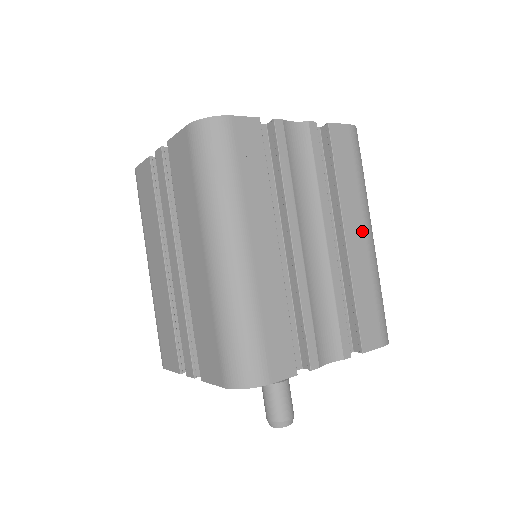
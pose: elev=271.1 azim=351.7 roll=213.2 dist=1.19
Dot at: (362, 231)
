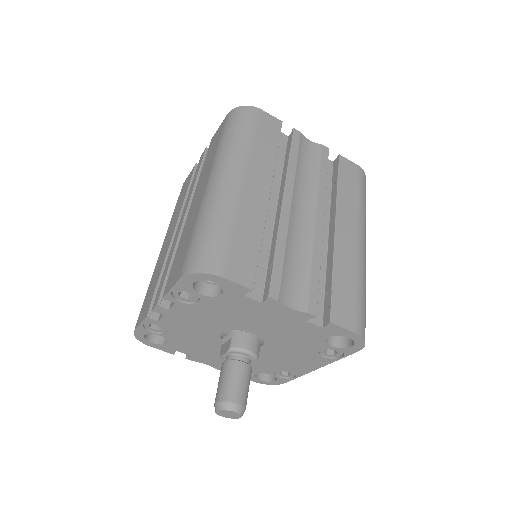
Dot at: (353, 233)
